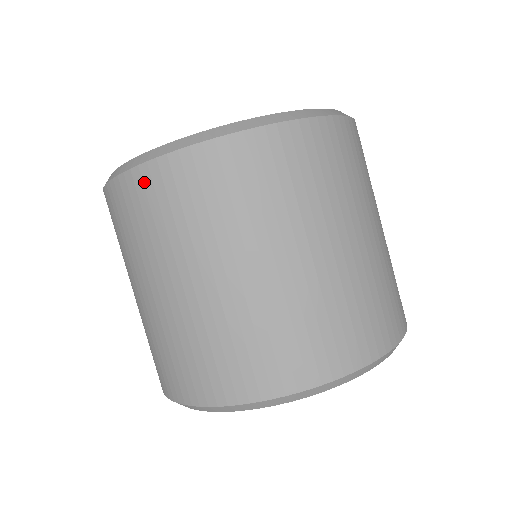
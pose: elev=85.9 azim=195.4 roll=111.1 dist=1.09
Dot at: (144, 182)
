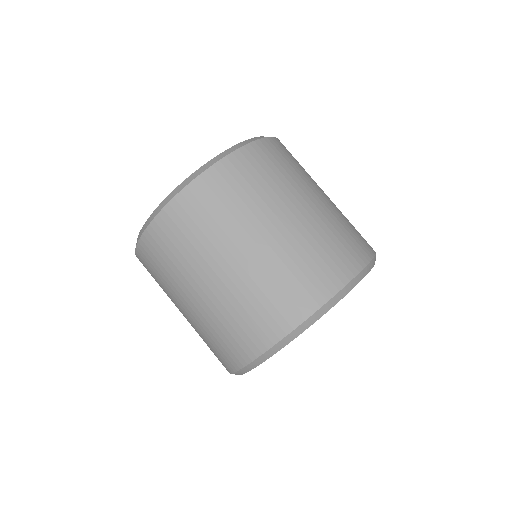
Dot at: (142, 259)
